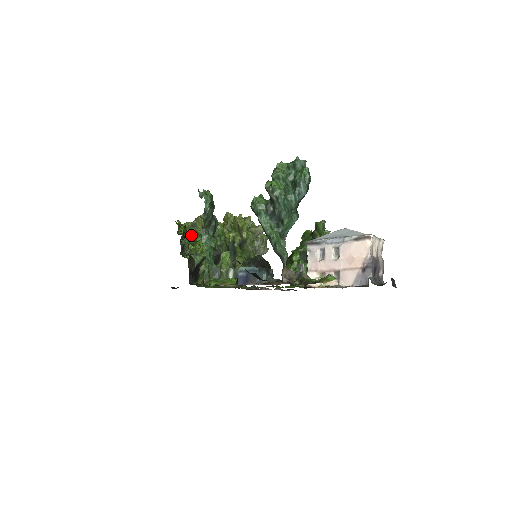
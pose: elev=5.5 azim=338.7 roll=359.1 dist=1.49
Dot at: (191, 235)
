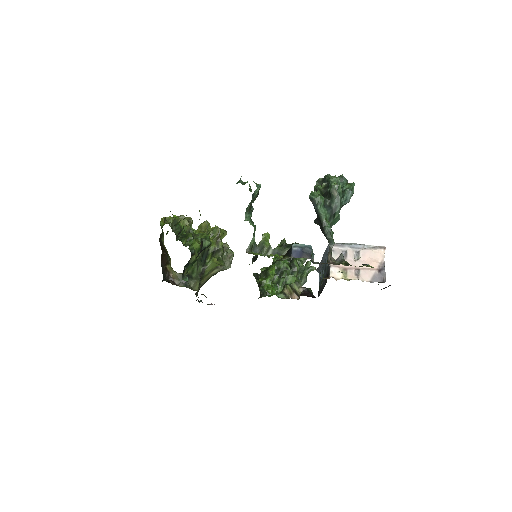
Dot at: occluded
